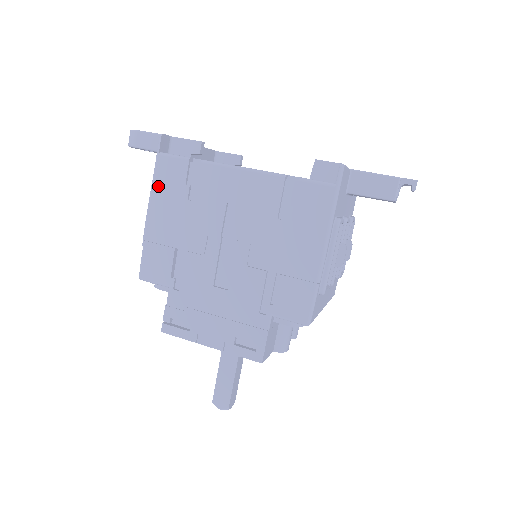
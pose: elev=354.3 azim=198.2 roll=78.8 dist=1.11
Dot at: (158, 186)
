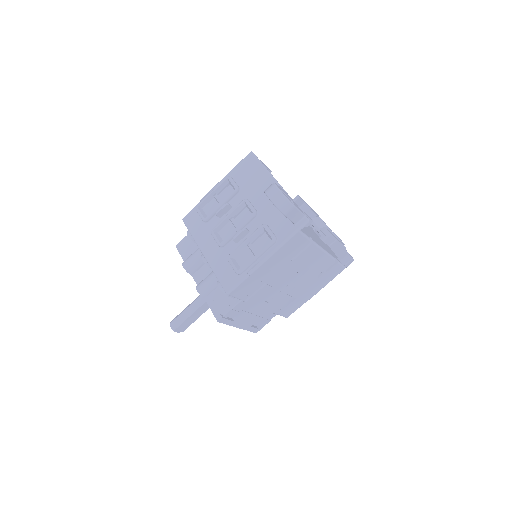
Dot at: (283, 249)
